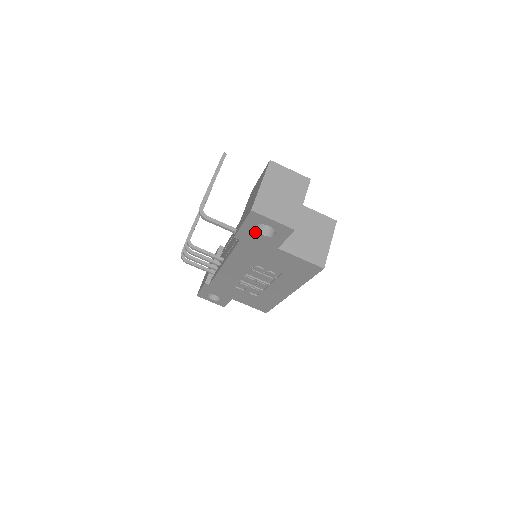
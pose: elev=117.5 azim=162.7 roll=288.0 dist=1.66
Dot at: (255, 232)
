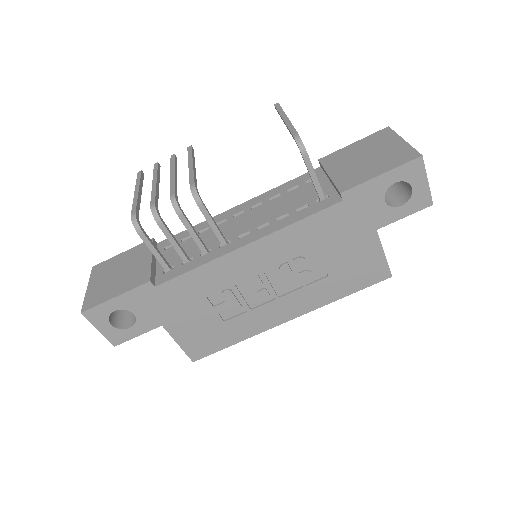
Dot at: (382, 193)
